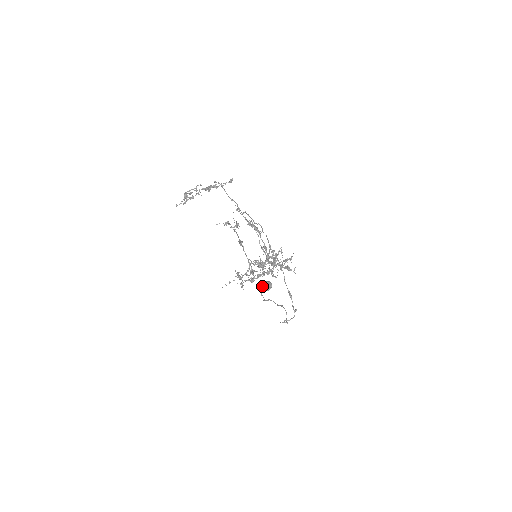
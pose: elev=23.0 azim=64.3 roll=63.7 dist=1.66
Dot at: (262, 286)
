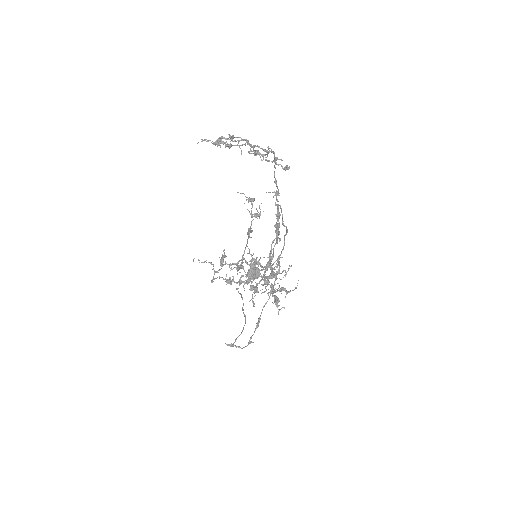
Dot at: occluded
